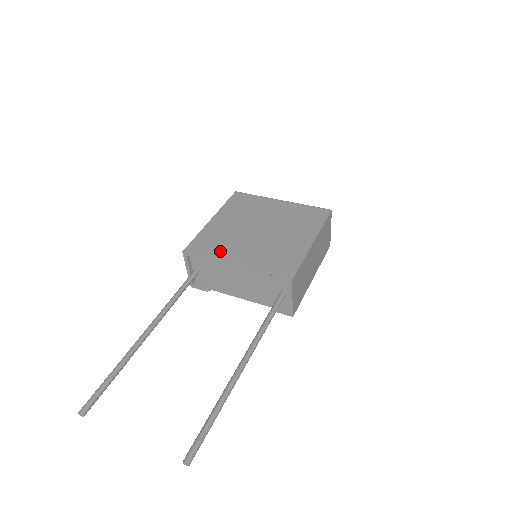
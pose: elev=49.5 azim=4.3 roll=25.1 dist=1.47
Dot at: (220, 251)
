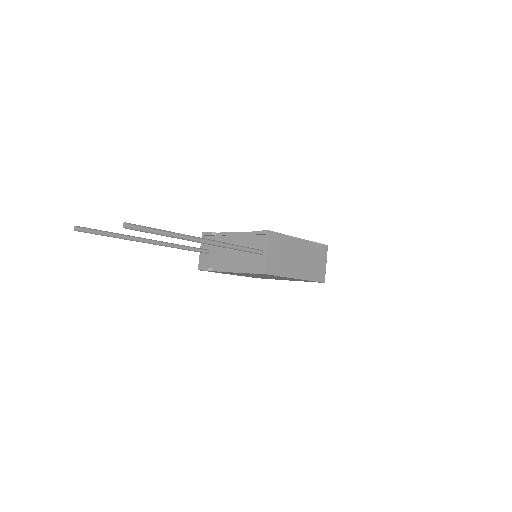
Dot at: occluded
